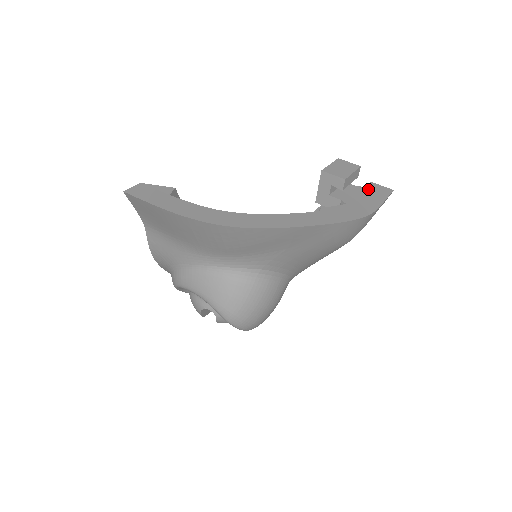
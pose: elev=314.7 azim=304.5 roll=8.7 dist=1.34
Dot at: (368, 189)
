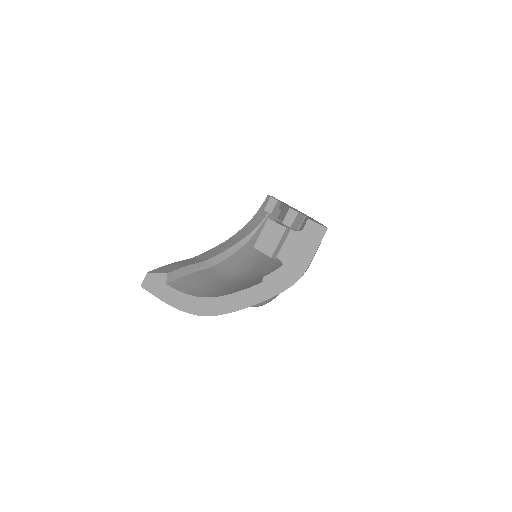
Dot at: (304, 234)
